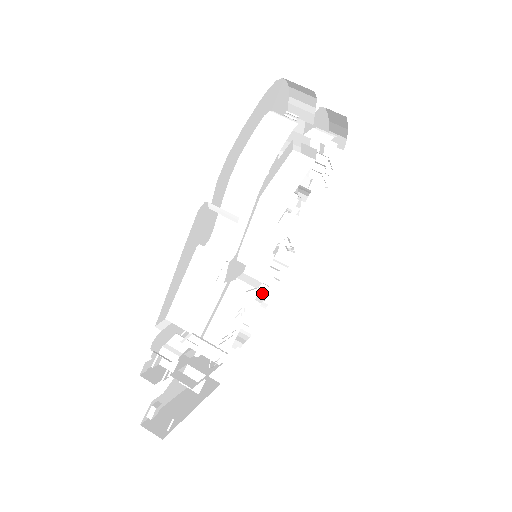
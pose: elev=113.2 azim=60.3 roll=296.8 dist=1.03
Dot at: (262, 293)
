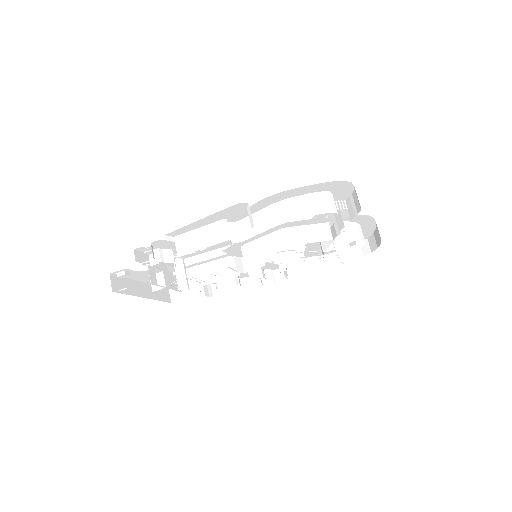
Dot at: (246, 281)
